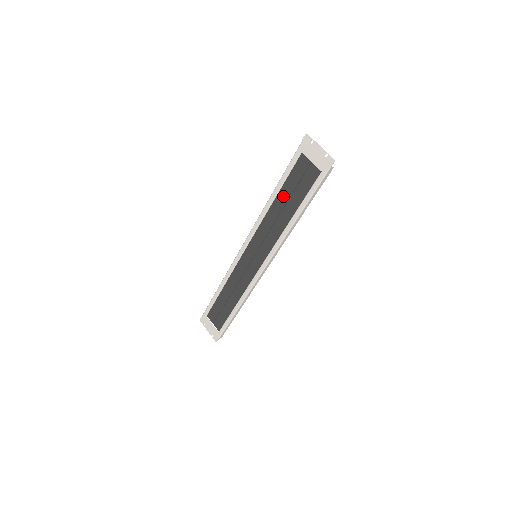
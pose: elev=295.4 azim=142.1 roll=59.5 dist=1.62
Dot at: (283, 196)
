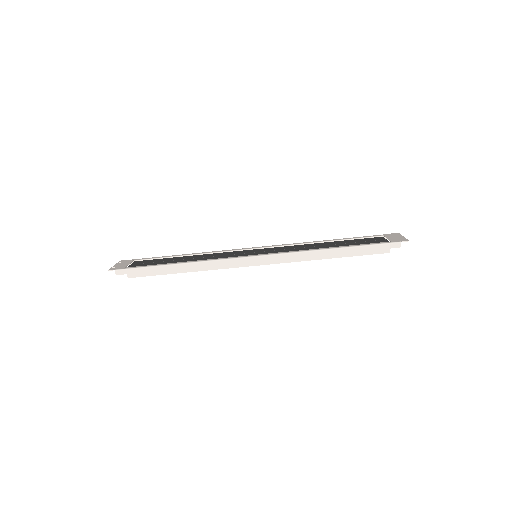
Dot at: (337, 242)
